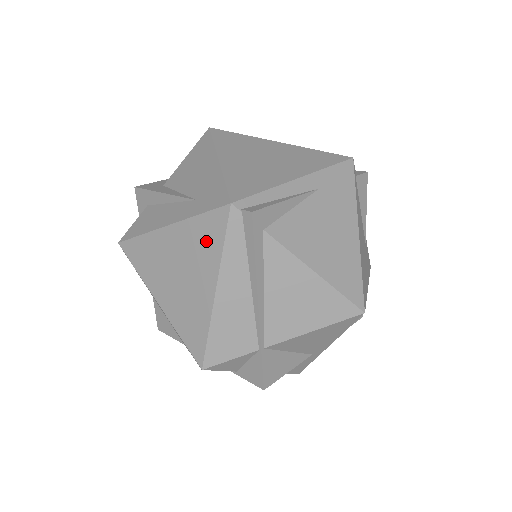
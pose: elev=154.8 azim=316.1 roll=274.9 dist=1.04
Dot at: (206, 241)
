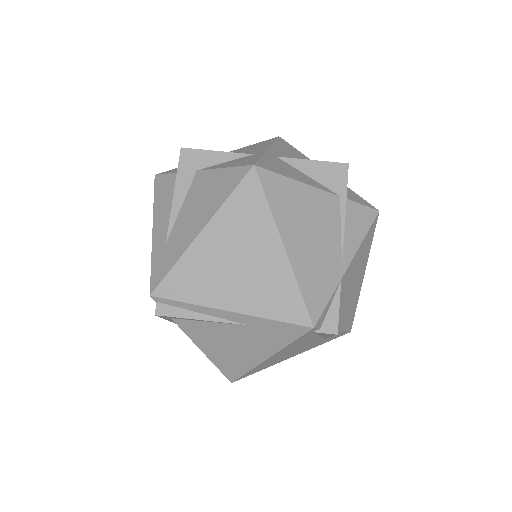
Dot at: occluded
